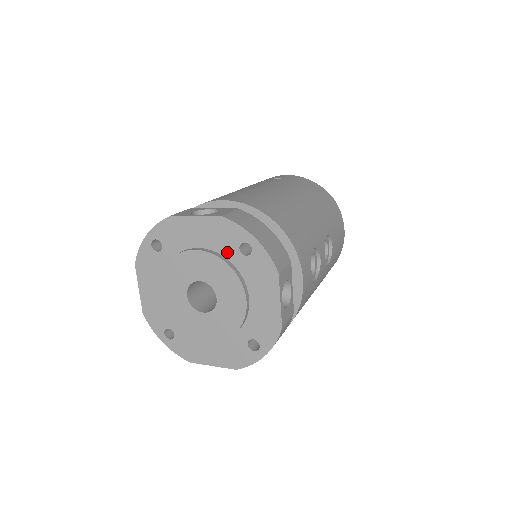
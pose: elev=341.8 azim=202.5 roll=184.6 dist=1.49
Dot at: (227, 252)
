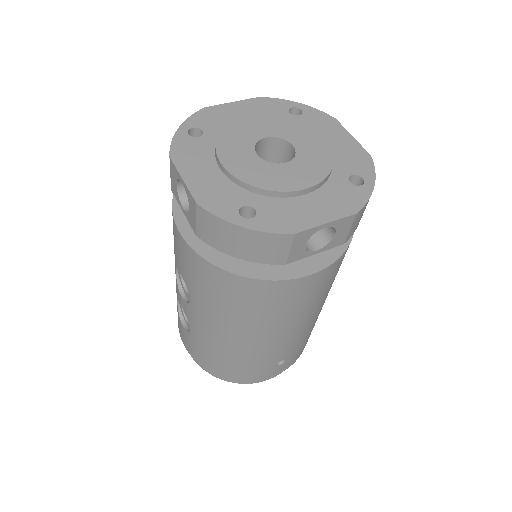
Dot at: occluded
